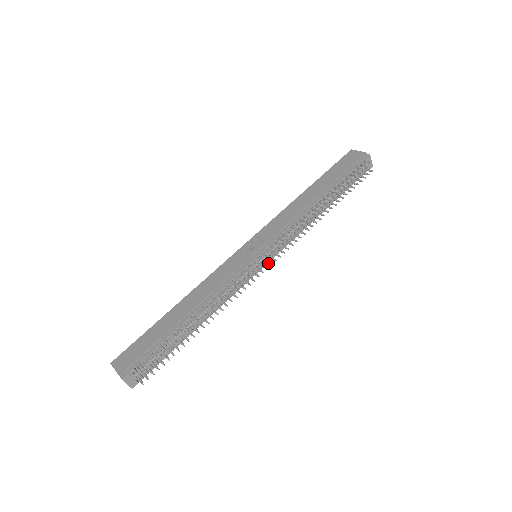
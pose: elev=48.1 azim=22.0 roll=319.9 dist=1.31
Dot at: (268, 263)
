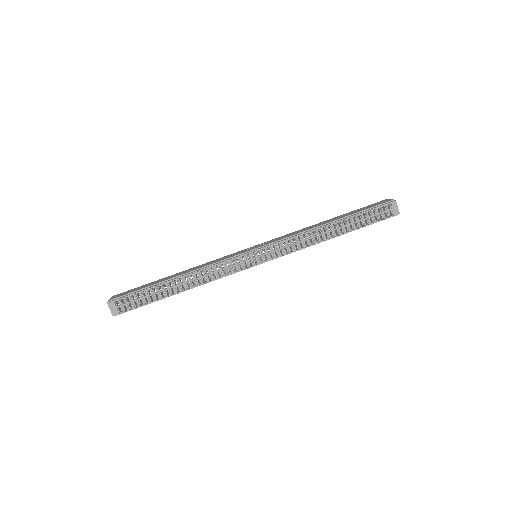
Dot at: (261, 261)
